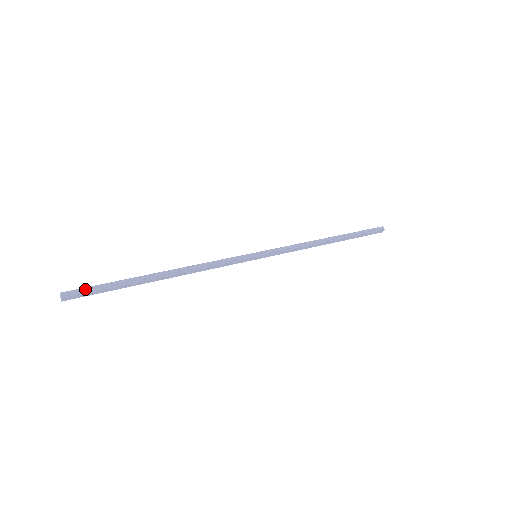
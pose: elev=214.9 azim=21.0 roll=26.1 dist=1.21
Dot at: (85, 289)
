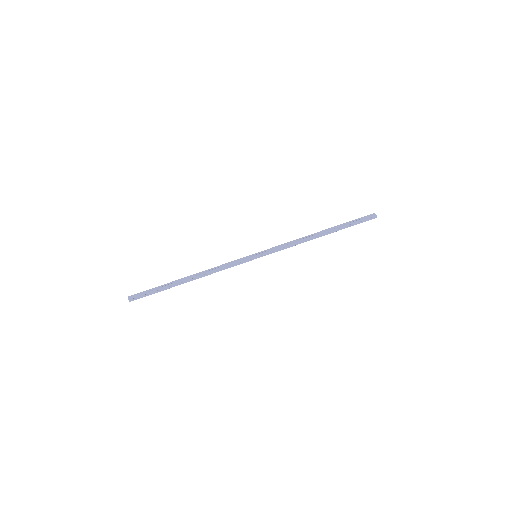
Dot at: (141, 293)
